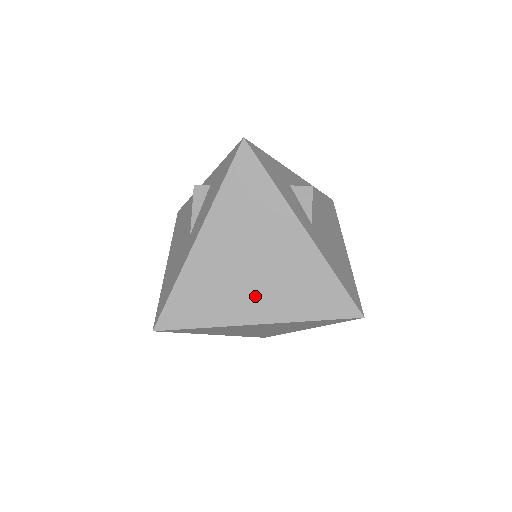
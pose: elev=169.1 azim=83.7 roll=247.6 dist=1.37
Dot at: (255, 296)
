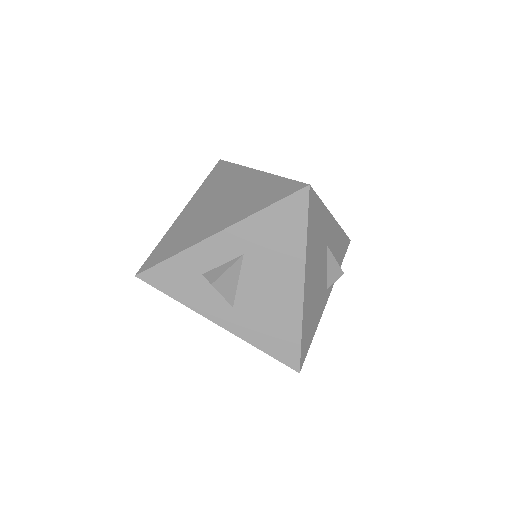
Dot at: occluded
